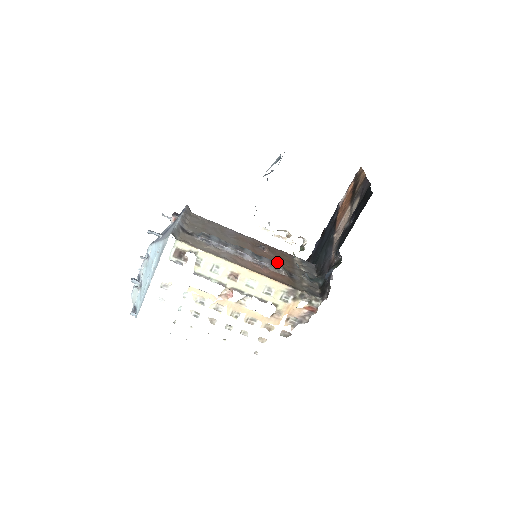
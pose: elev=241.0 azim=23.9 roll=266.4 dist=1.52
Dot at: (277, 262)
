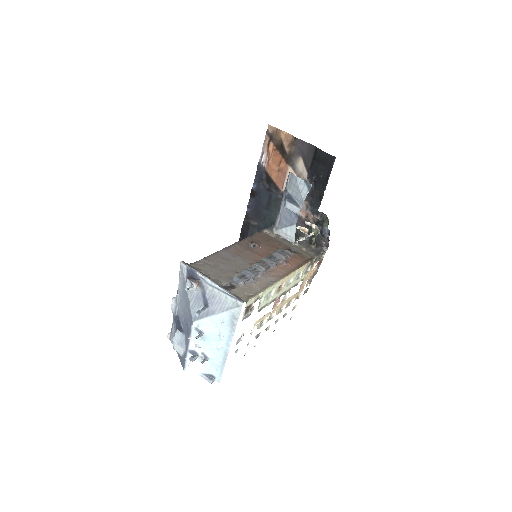
Dot at: (280, 250)
